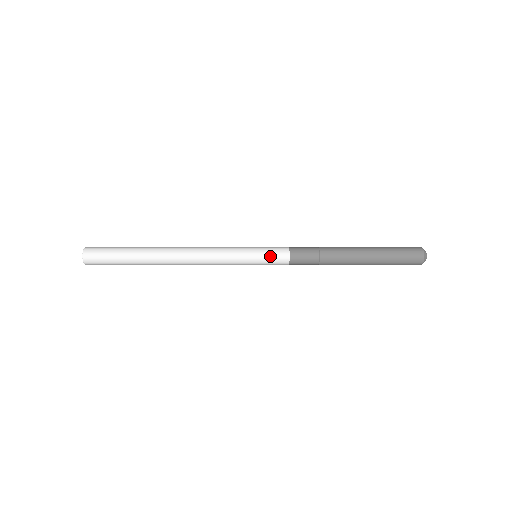
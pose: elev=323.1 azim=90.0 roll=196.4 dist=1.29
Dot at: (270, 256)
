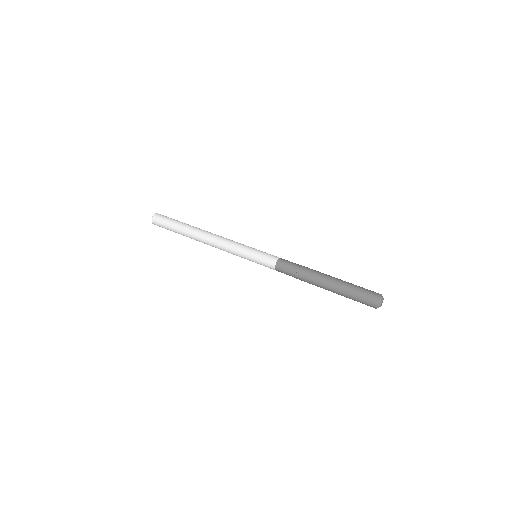
Dot at: (262, 263)
